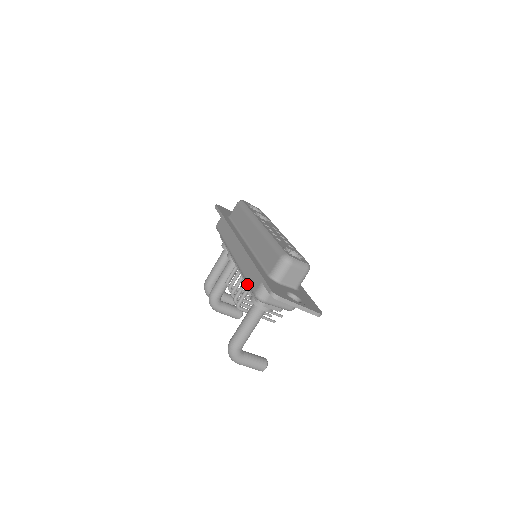
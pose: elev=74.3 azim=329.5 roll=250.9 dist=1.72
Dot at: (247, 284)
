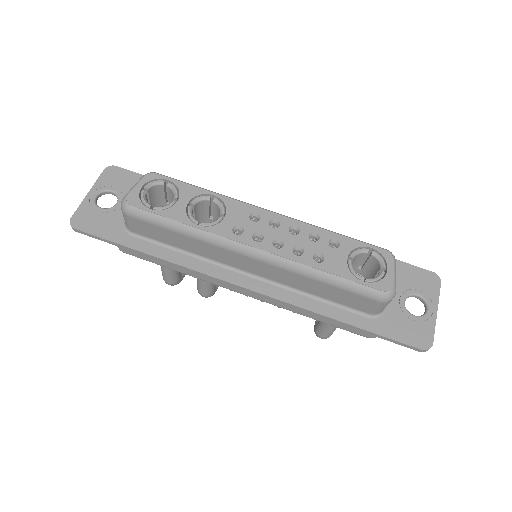
Dot at: occluded
